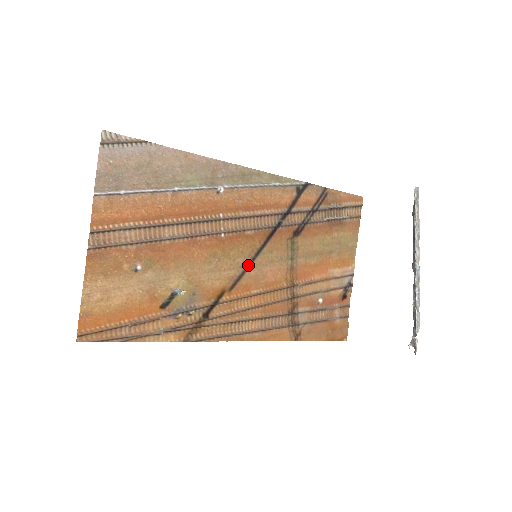
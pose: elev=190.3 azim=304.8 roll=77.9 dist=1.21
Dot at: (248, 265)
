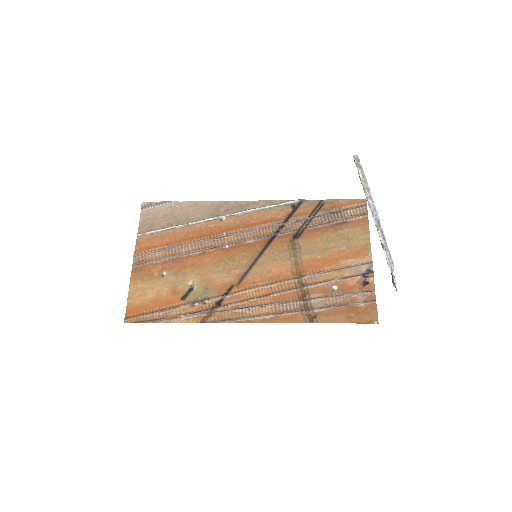
Dot at: (252, 265)
